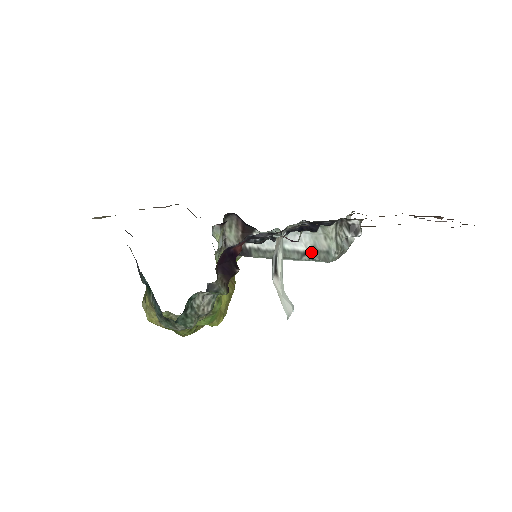
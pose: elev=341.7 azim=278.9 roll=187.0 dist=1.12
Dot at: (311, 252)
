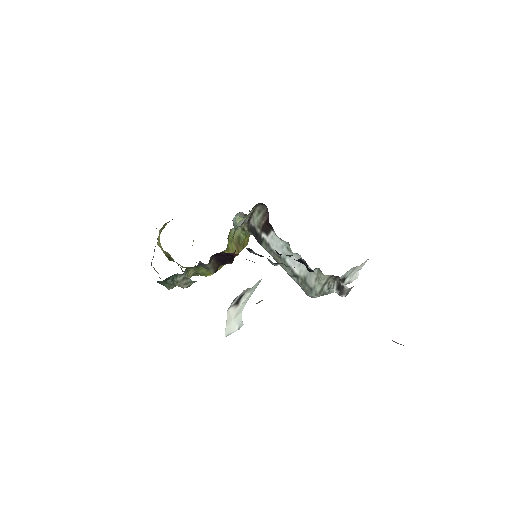
Dot at: (301, 279)
